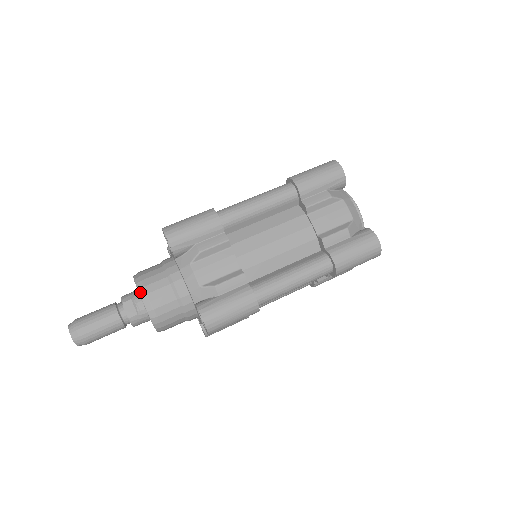
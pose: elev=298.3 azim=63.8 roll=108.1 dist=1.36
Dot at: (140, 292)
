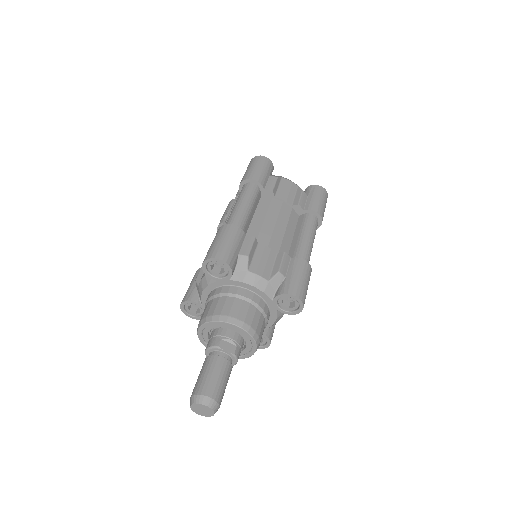
Dot at: (230, 322)
